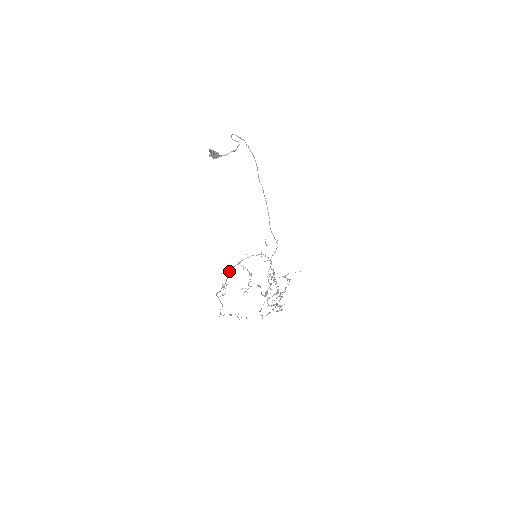
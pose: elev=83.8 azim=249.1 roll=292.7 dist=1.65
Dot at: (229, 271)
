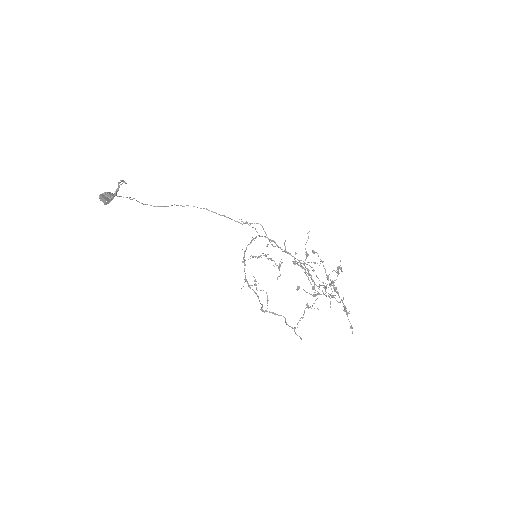
Dot at: occluded
